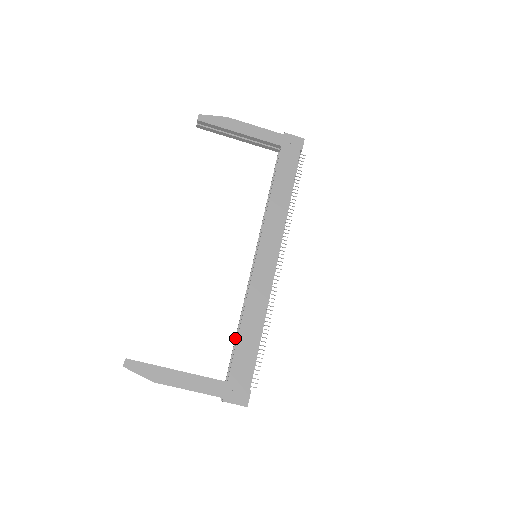
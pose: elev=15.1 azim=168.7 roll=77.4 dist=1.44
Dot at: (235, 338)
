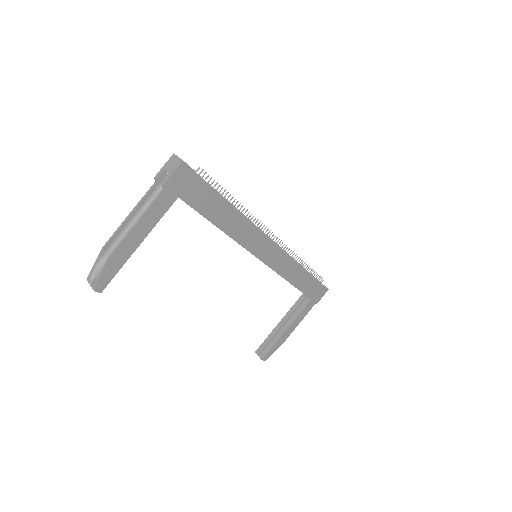
Dot at: occluded
